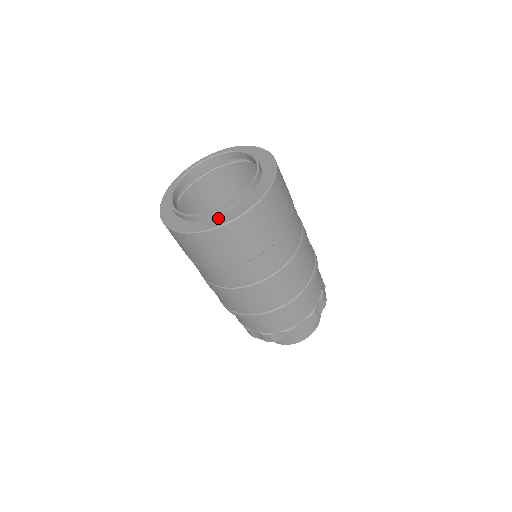
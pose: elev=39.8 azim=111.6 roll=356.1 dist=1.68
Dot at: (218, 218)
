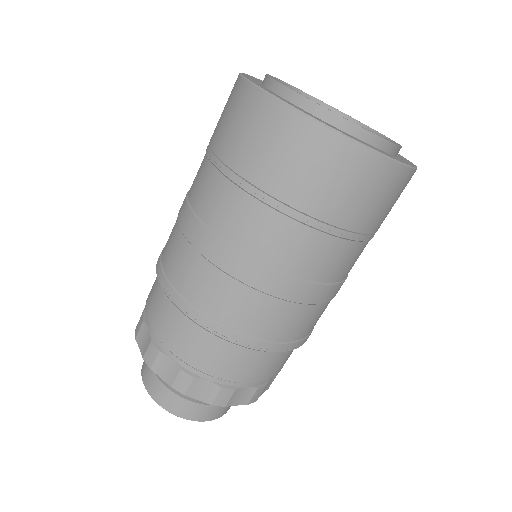
Dot at: (356, 137)
